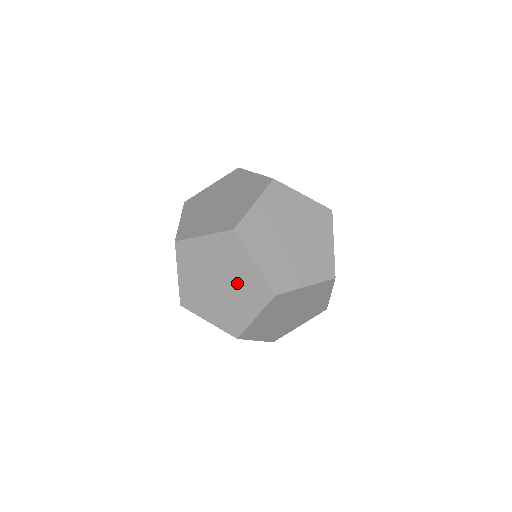
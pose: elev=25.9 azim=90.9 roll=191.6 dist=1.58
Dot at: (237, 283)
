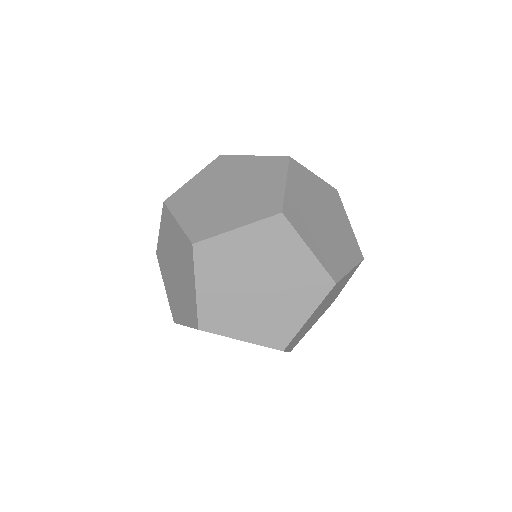
Dot at: (179, 257)
